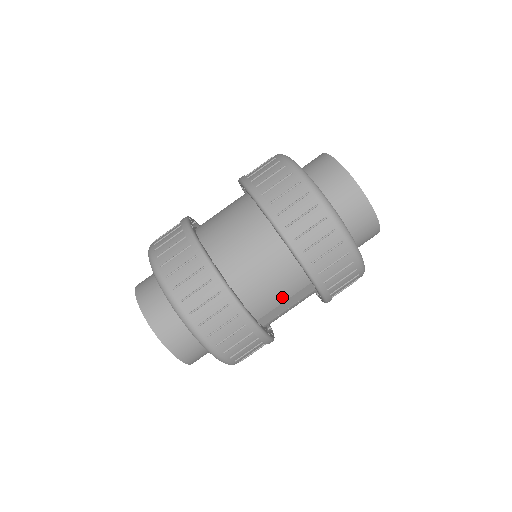
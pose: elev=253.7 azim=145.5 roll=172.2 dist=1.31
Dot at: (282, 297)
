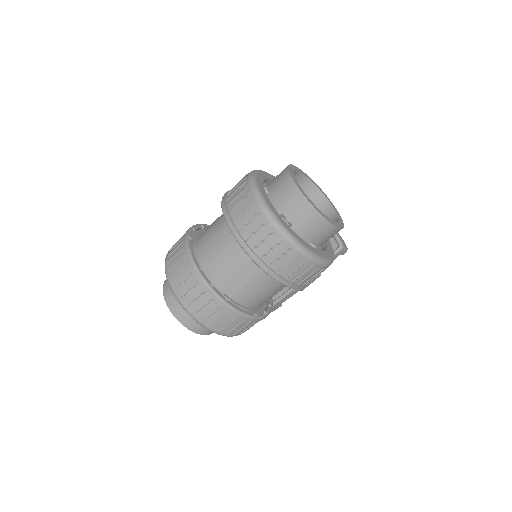
Dot at: (233, 267)
